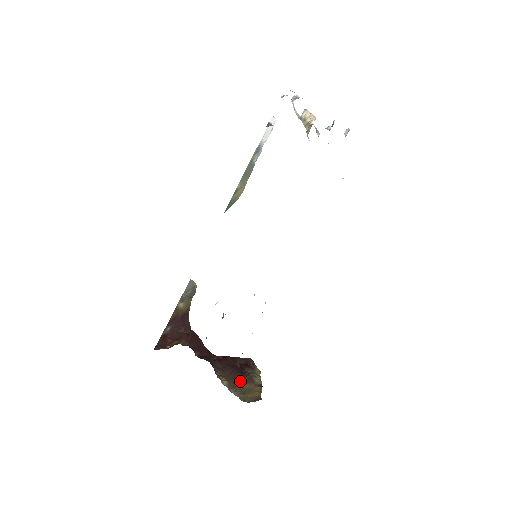
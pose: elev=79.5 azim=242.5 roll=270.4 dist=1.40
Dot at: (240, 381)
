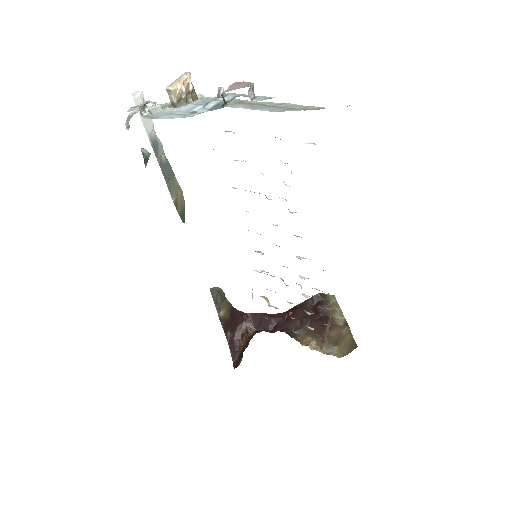
Dot at: (325, 331)
